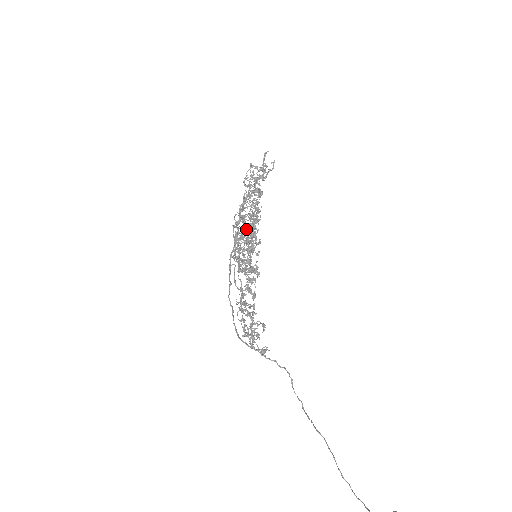
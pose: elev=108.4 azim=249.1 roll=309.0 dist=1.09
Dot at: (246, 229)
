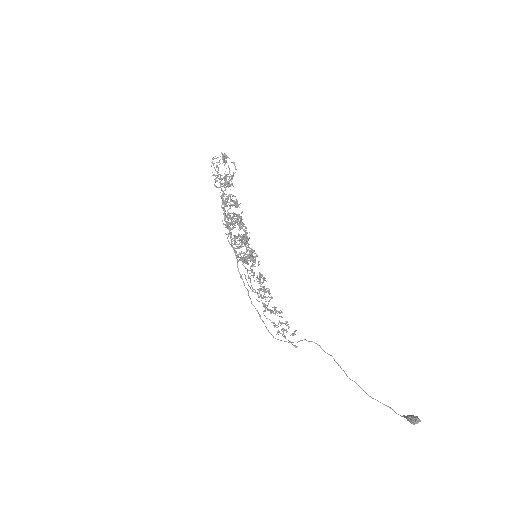
Dot at: (235, 222)
